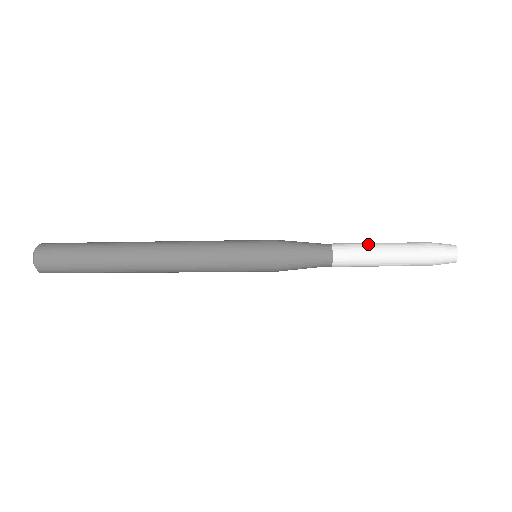
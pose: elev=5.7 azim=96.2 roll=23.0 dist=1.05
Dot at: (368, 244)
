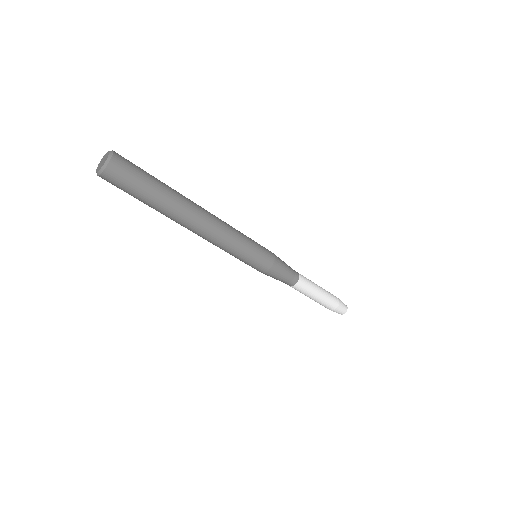
Dot at: occluded
